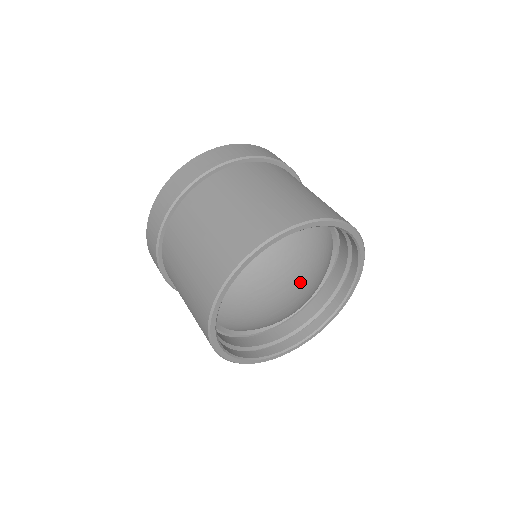
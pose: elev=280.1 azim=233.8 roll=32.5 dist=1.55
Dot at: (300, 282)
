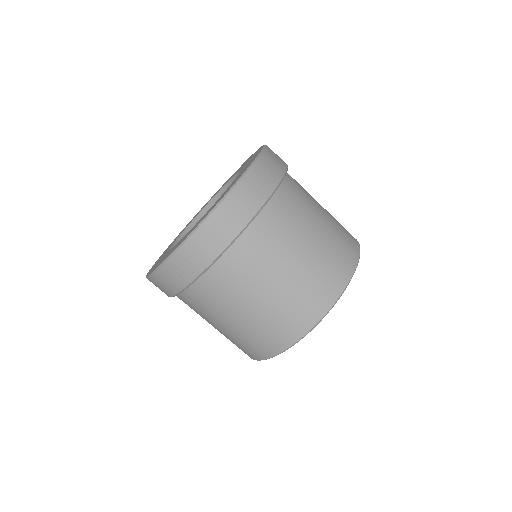
Dot at: occluded
